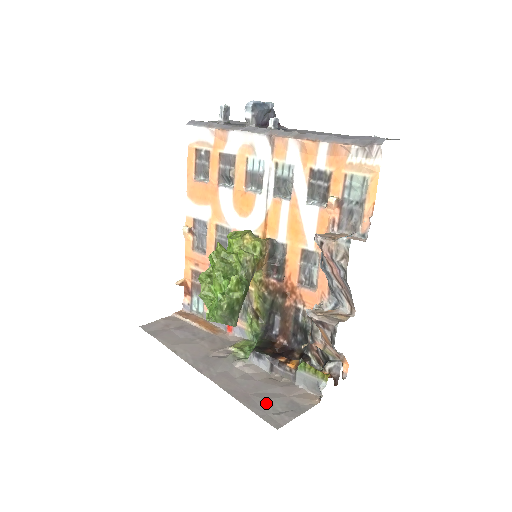
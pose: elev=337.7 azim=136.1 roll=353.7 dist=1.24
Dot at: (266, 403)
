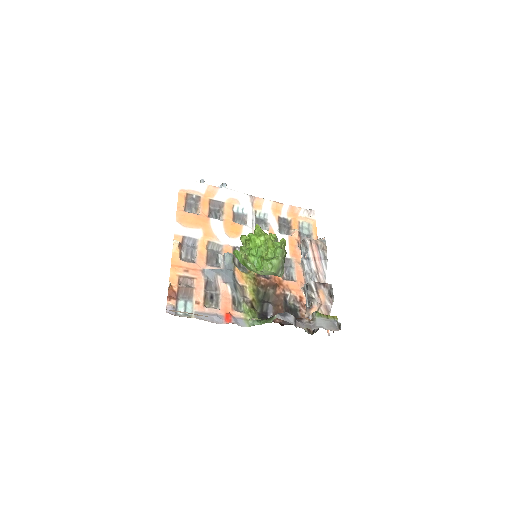
Dot at: occluded
